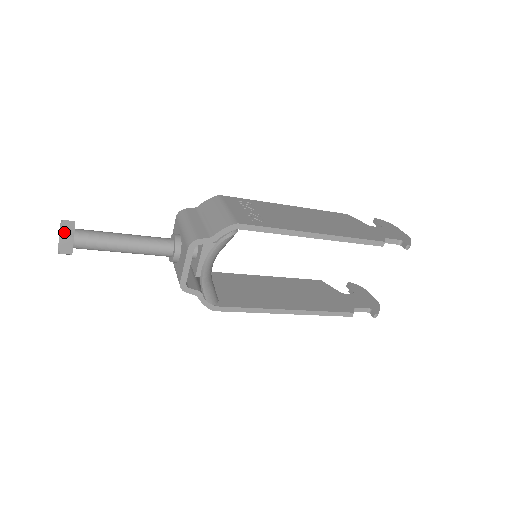
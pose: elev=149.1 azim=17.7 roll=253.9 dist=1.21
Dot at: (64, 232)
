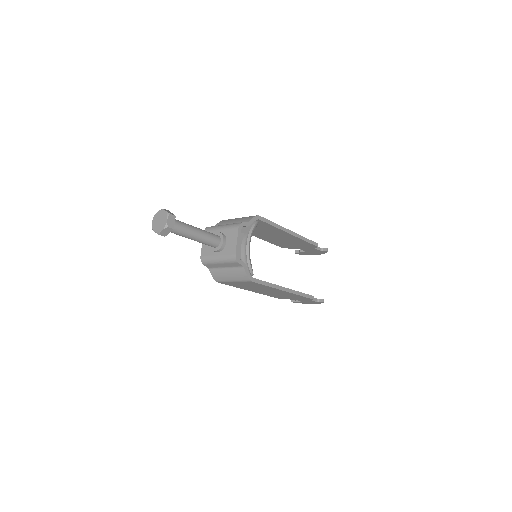
Dot at: (169, 212)
